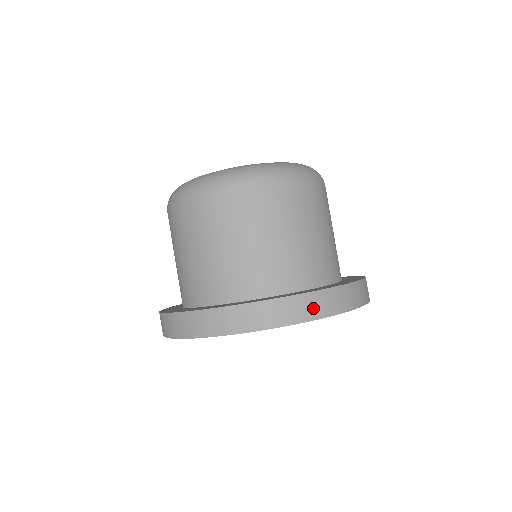
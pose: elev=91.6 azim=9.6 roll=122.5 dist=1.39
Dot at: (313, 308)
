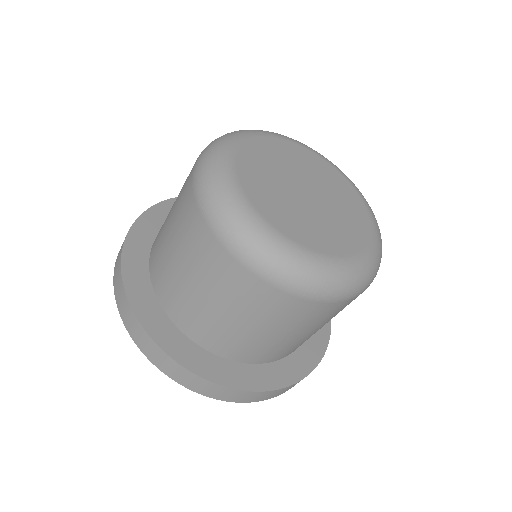
Dot at: occluded
